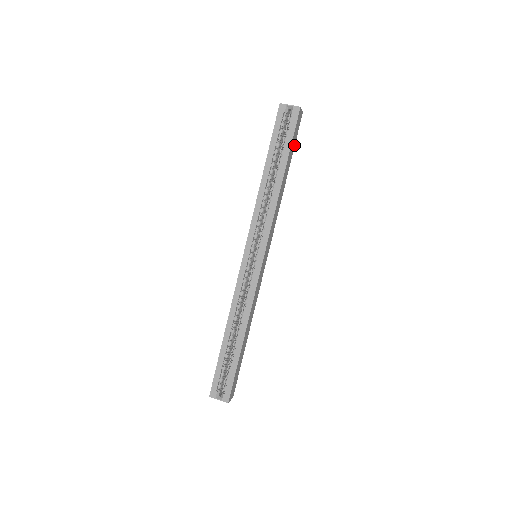
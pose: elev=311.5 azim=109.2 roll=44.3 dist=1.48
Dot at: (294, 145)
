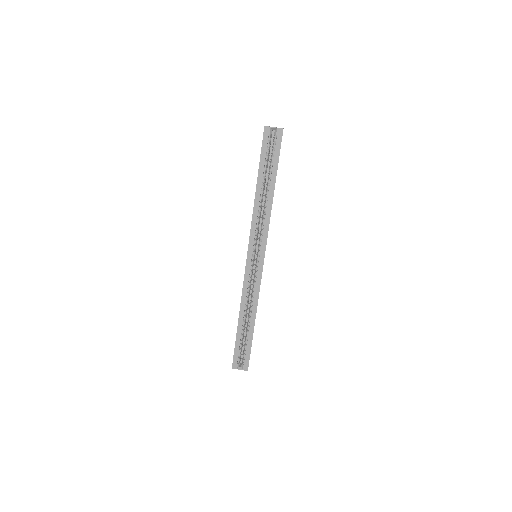
Dot at: occluded
